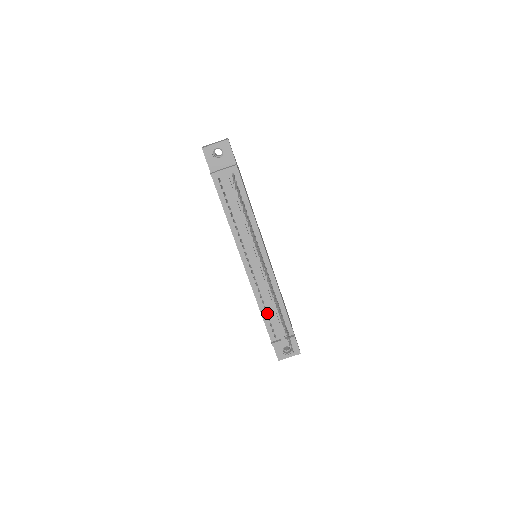
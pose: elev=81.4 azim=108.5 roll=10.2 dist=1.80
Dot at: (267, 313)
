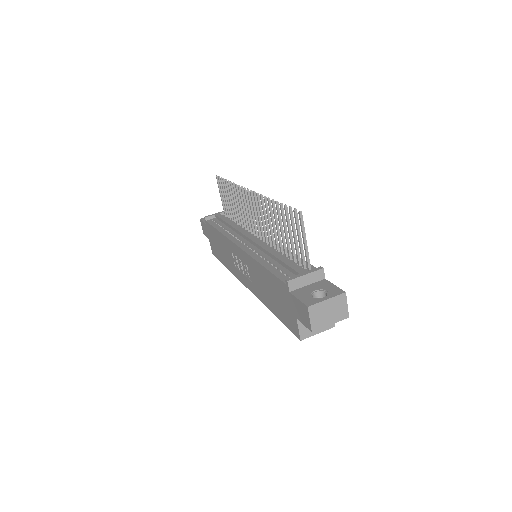
Dot at: occluded
